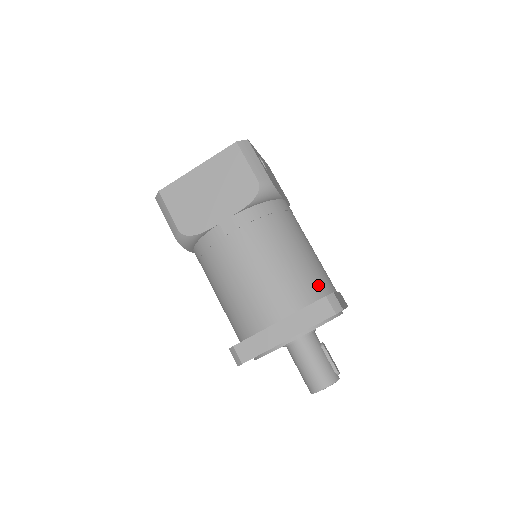
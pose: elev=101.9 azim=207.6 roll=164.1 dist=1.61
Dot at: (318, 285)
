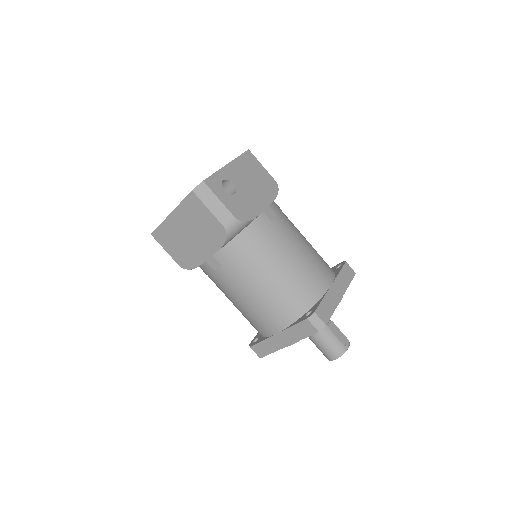
Dot at: (305, 297)
